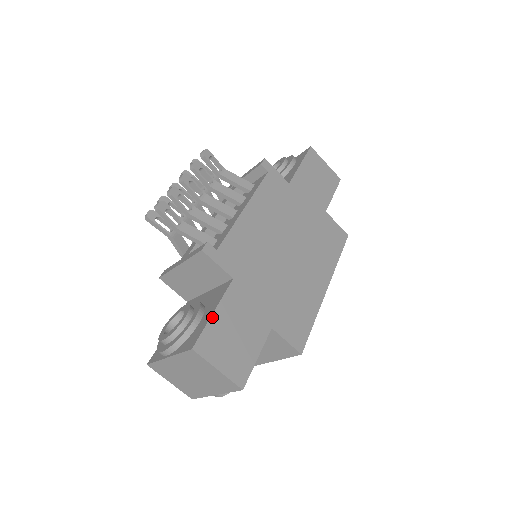
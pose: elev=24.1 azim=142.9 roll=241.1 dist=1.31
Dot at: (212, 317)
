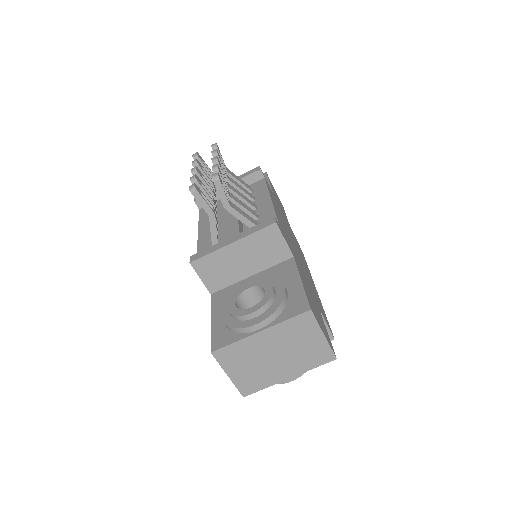
Dot at: (303, 285)
